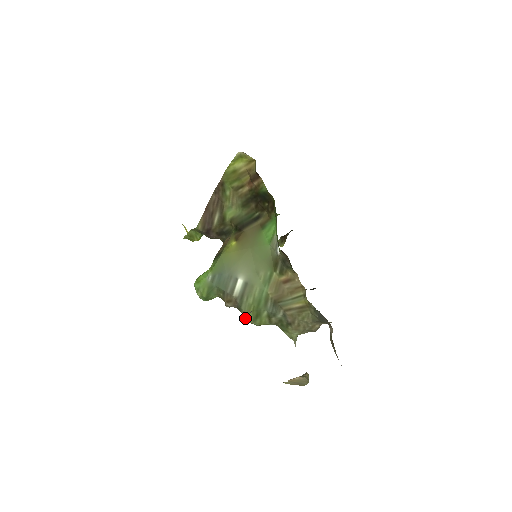
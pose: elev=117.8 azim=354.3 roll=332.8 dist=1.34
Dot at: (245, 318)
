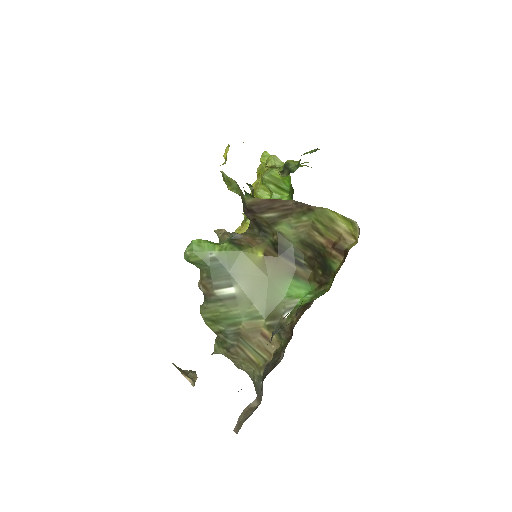
Dot at: (202, 310)
